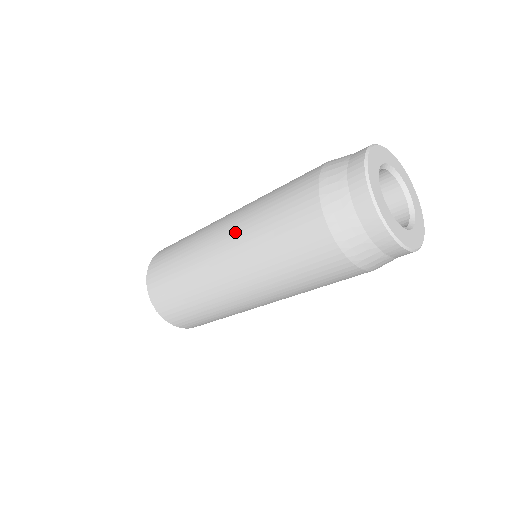
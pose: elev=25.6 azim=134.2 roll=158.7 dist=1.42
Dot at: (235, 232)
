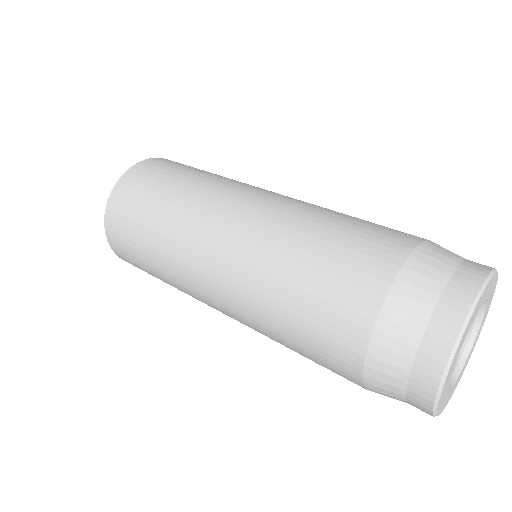
Dot at: (237, 275)
